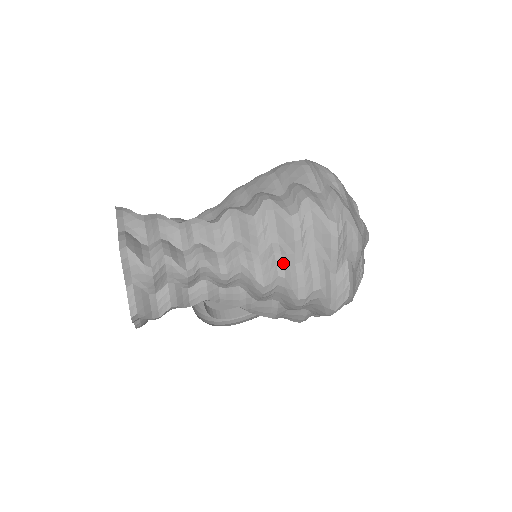
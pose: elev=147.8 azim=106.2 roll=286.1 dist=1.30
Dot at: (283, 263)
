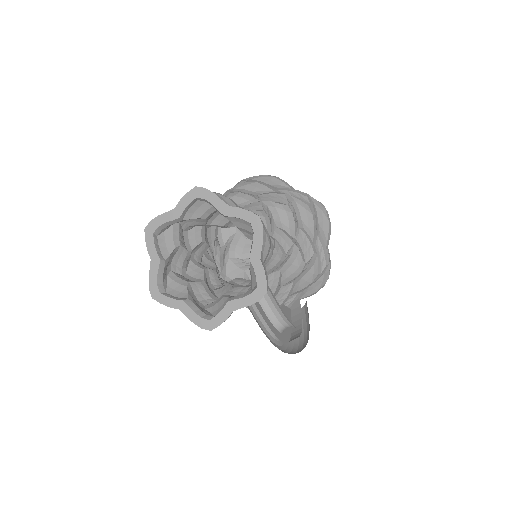
Dot at: (277, 192)
